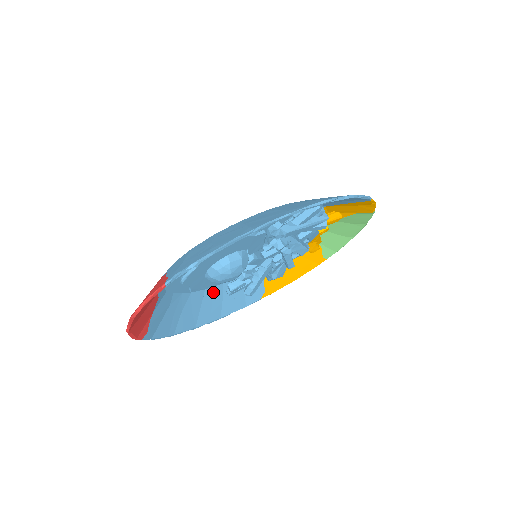
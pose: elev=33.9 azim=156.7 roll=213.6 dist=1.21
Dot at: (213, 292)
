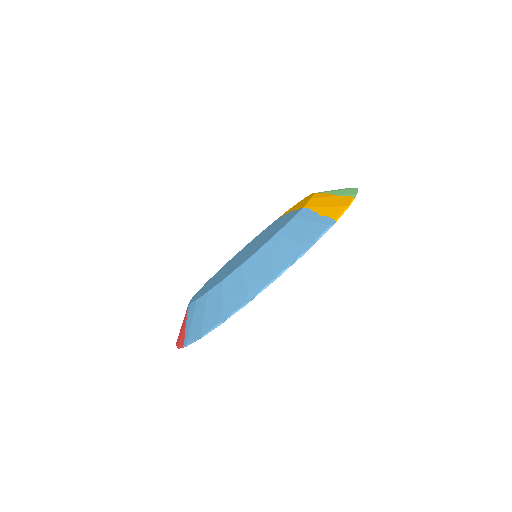
Dot at: occluded
